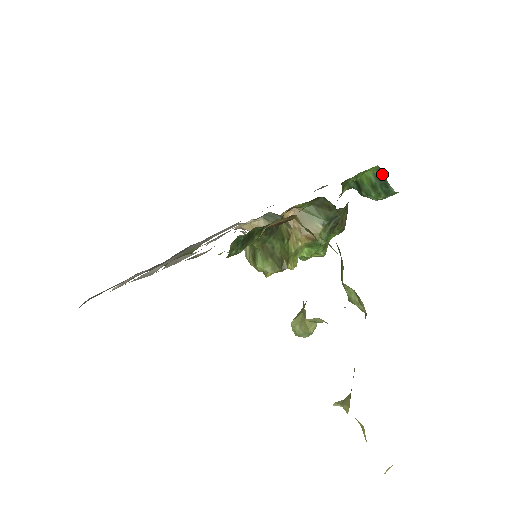
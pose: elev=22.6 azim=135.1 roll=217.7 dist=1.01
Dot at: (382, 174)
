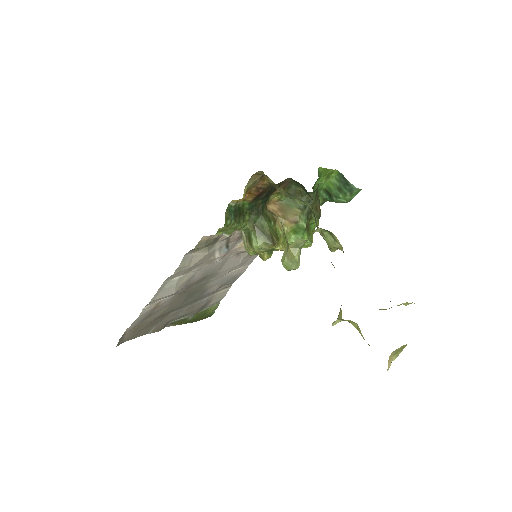
Dot at: (342, 176)
